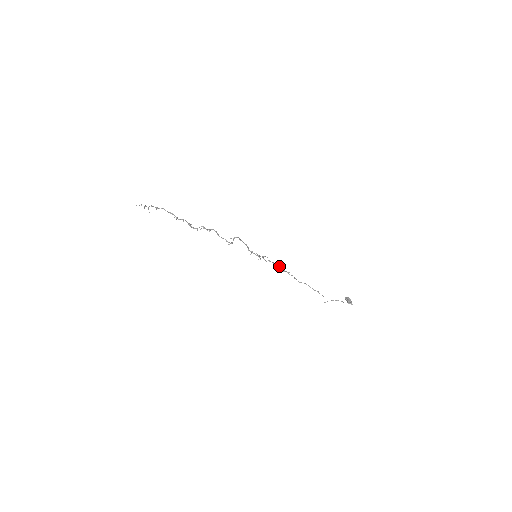
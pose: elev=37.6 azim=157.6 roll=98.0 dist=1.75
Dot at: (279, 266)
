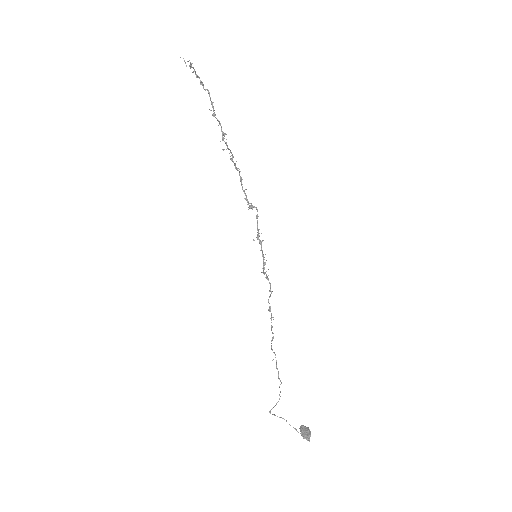
Dot at: occluded
